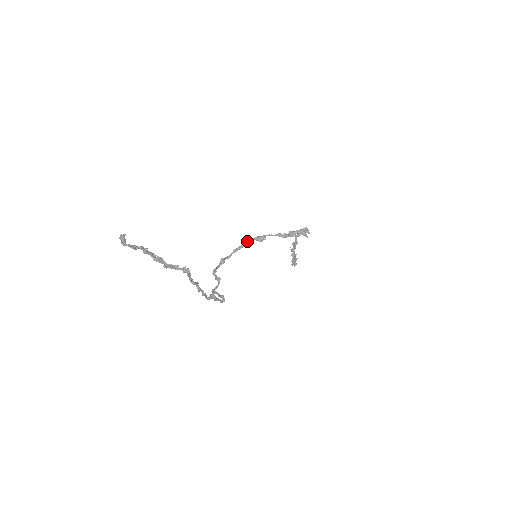
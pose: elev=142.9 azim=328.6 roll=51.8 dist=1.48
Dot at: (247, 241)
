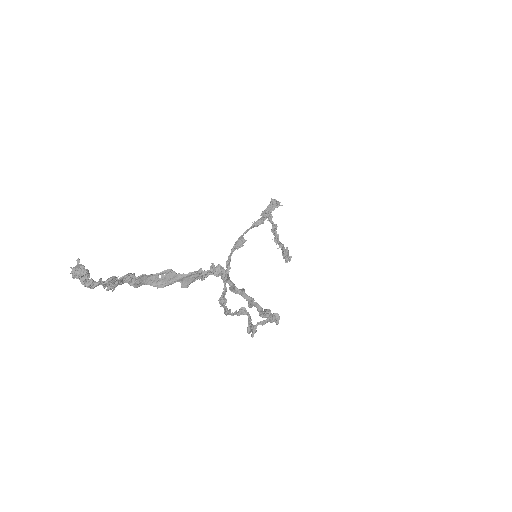
Dot at: (228, 257)
